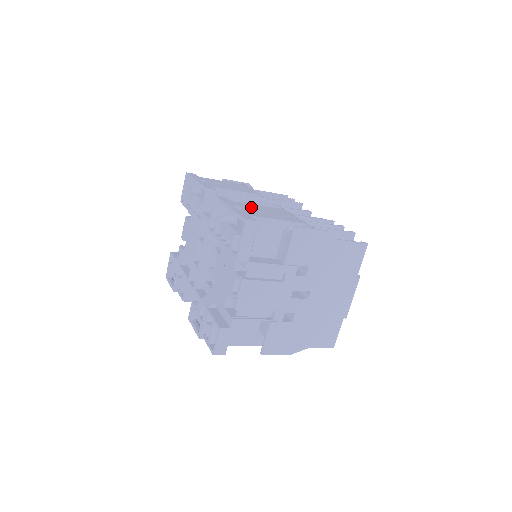
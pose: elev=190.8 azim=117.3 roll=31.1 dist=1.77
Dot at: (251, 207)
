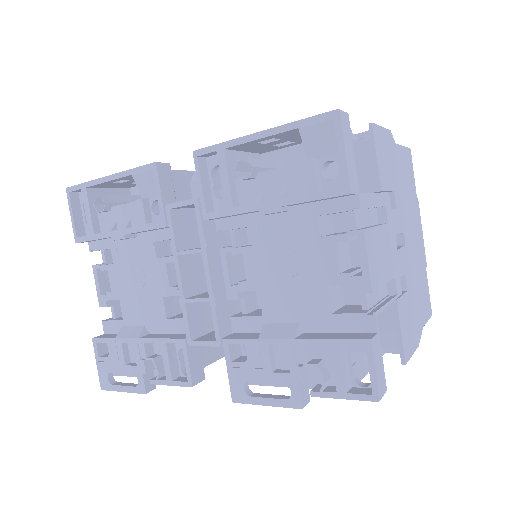
Dot at: occluded
